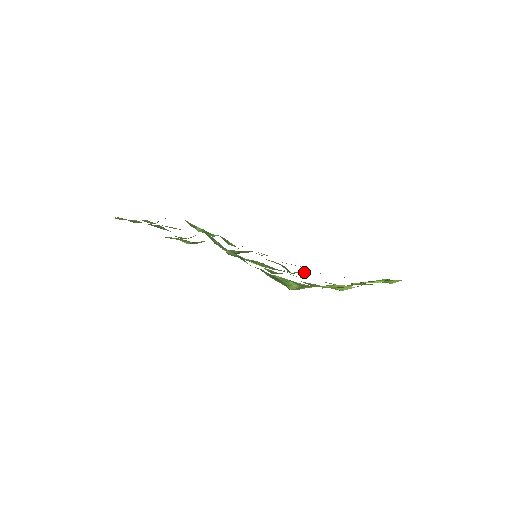
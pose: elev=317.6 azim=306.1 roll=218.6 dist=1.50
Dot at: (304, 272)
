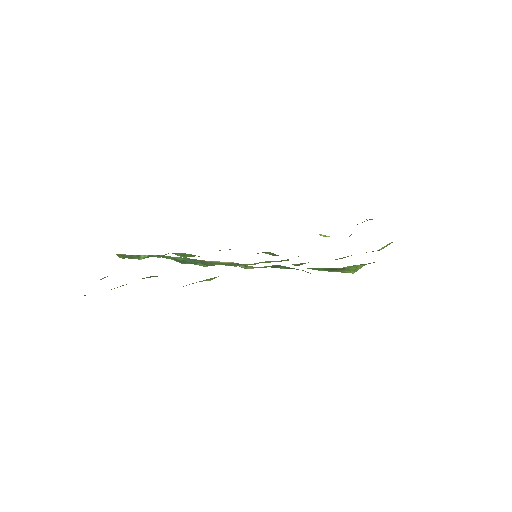
Dot at: occluded
